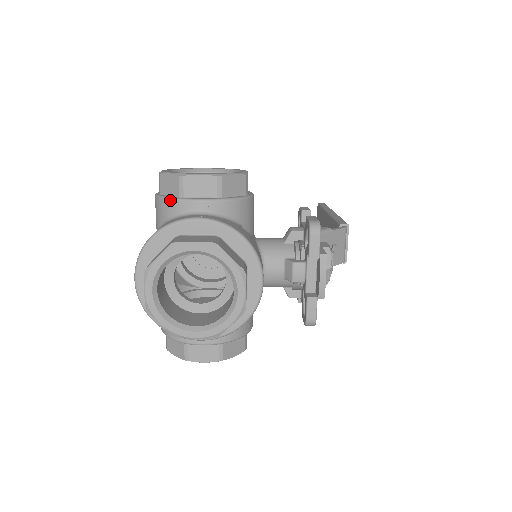
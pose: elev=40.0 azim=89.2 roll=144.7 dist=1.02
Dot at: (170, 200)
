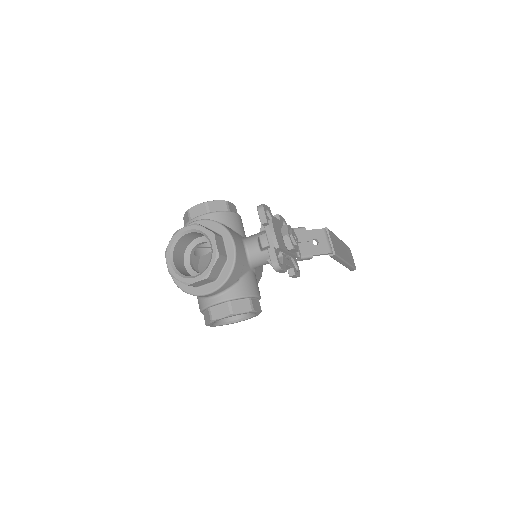
Dot at: (185, 225)
